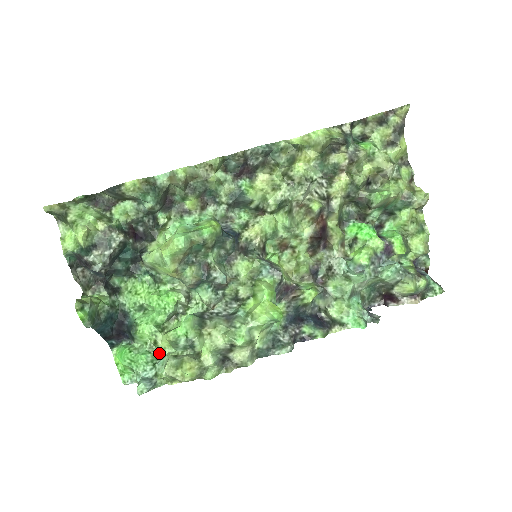
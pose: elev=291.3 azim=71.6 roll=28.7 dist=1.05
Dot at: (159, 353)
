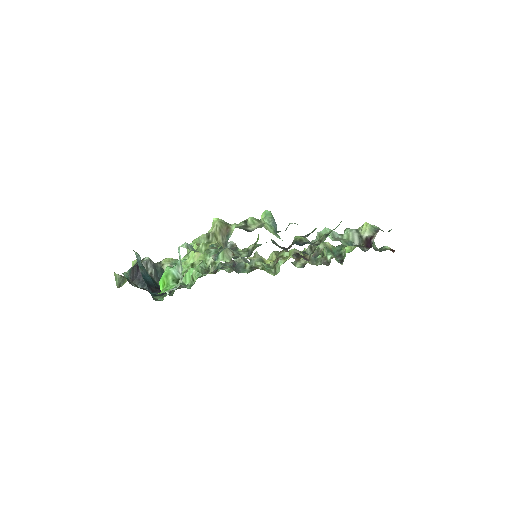
Dot at: occluded
